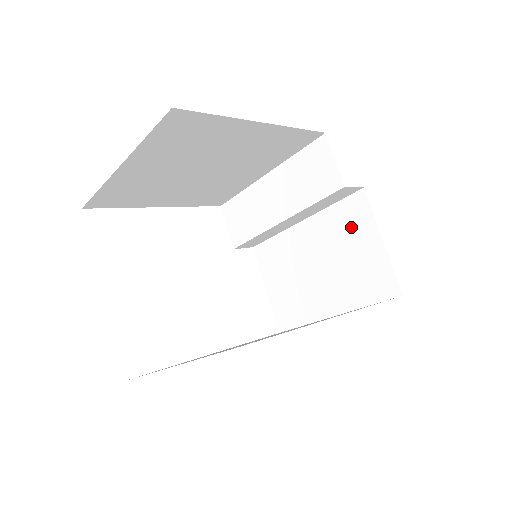
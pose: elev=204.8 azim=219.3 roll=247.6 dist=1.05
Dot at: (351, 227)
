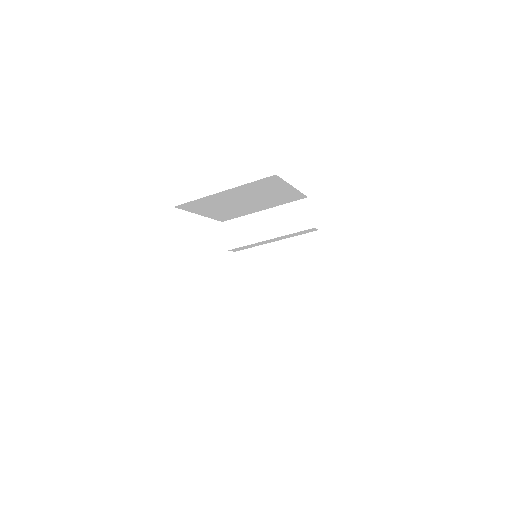
Dot at: (308, 250)
